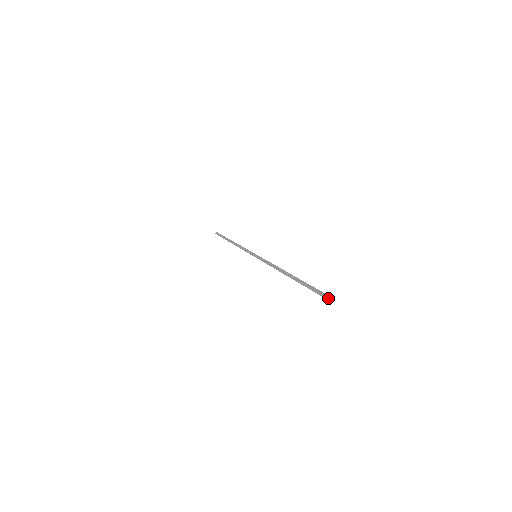
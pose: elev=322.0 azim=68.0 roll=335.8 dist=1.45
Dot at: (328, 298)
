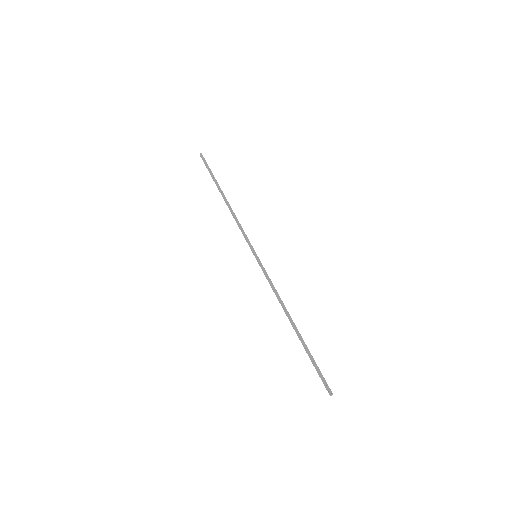
Dot at: (329, 392)
